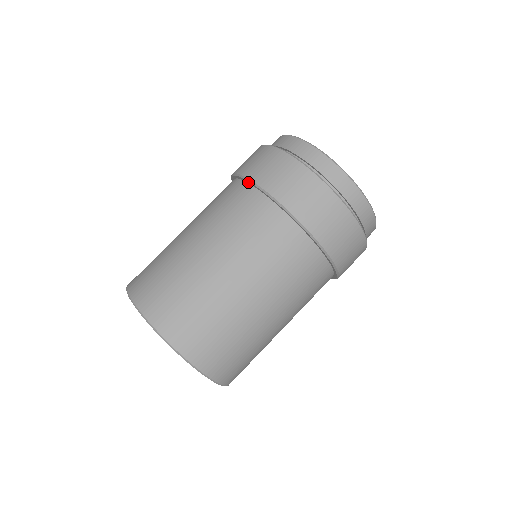
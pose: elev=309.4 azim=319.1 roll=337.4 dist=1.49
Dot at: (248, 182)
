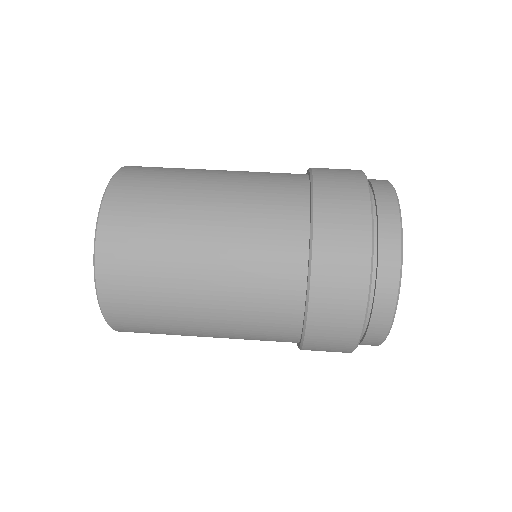
Dot at: (310, 192)
